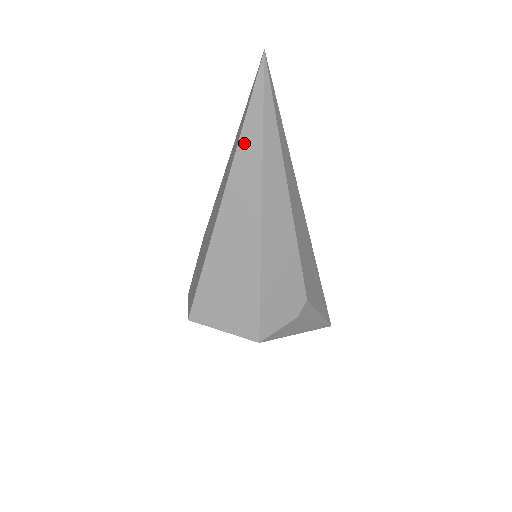
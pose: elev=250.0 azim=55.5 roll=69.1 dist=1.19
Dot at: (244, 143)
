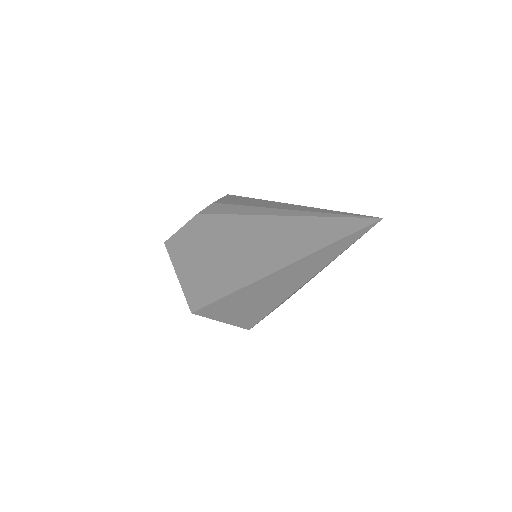
Dot at: (315, 256)
